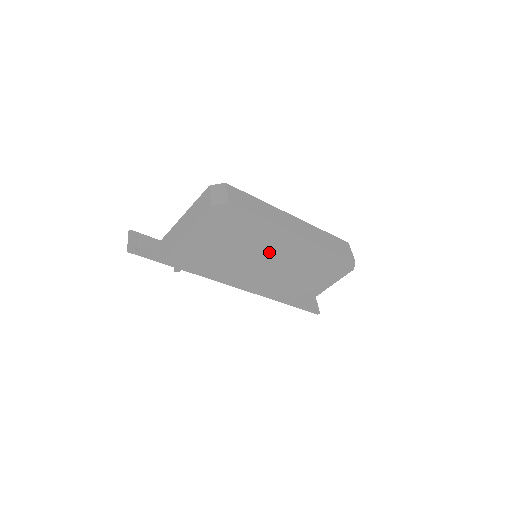
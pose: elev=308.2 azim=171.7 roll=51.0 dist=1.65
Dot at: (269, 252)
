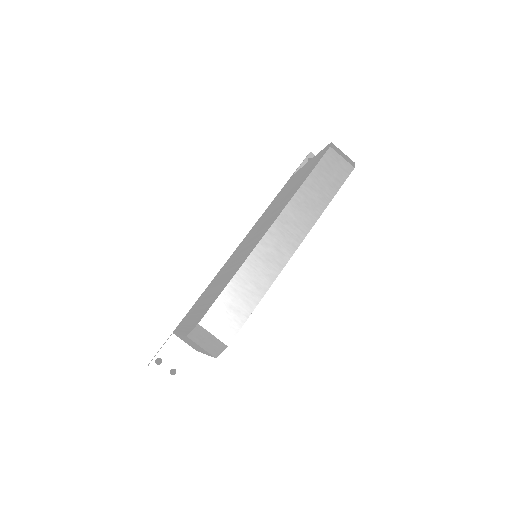
Dot at: occluded
